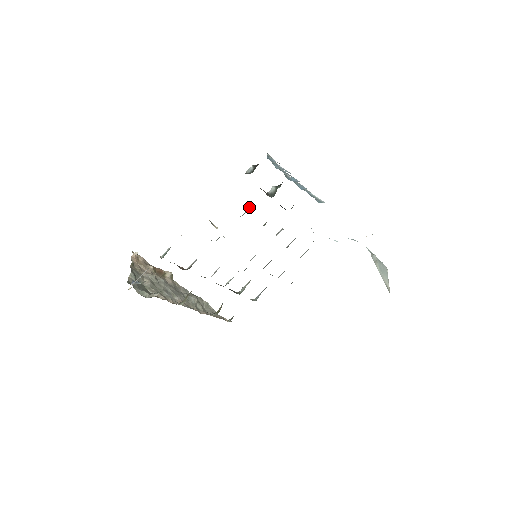
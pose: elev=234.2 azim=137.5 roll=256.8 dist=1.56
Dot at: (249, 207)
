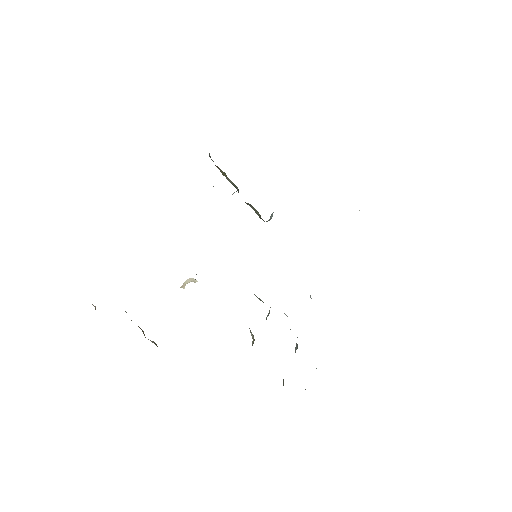
Dot at: occluded
